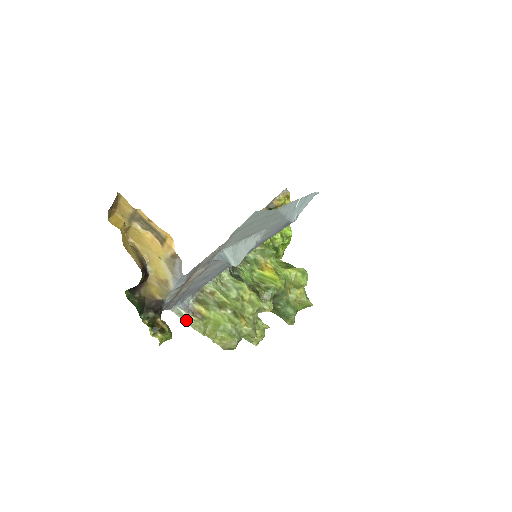
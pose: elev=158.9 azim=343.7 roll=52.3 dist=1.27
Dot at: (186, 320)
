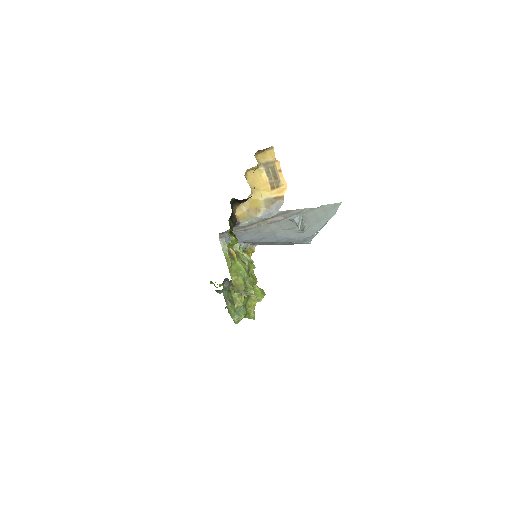
Dot at: (224, 252)
